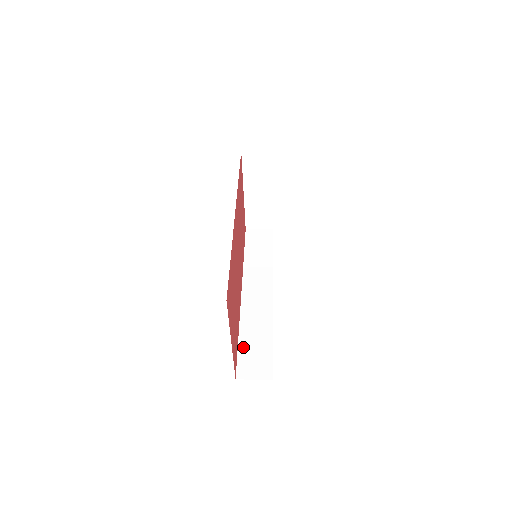
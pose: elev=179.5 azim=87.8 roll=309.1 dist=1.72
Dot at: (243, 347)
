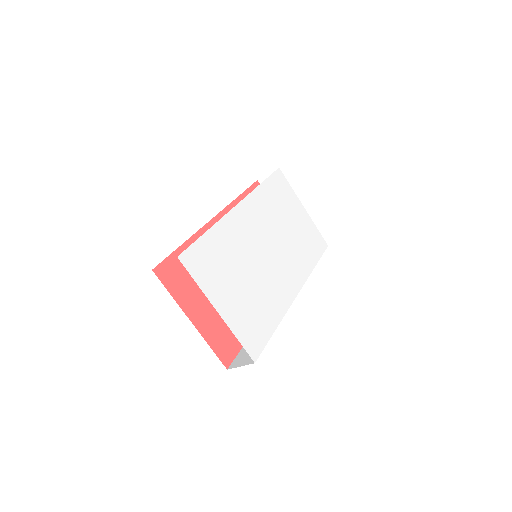
Dot at: occluded
